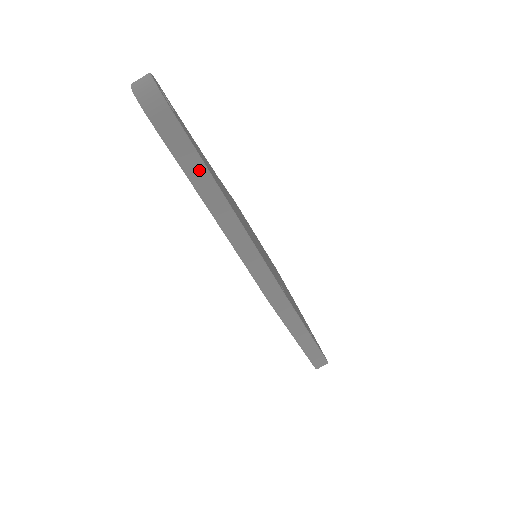
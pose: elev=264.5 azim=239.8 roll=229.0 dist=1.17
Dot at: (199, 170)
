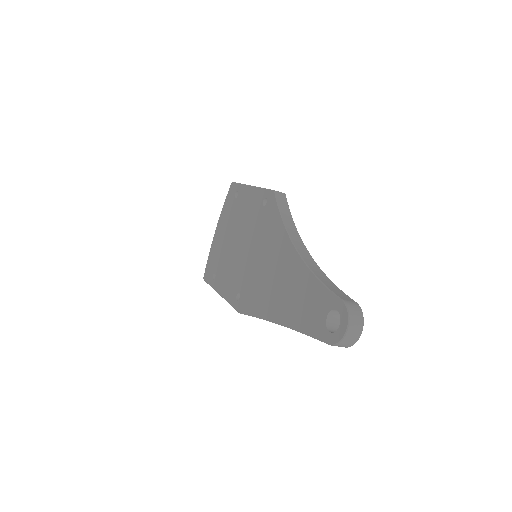
Dot at: occluded
